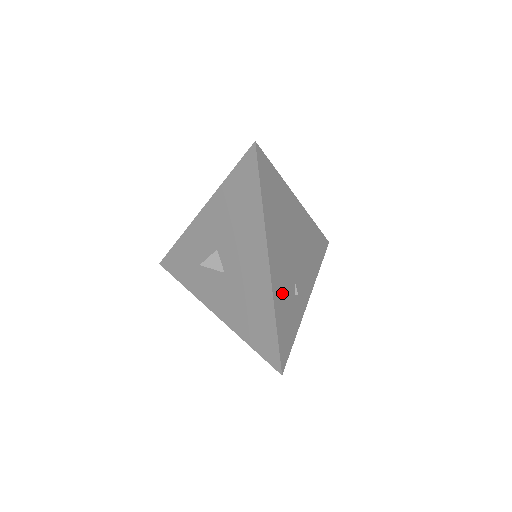
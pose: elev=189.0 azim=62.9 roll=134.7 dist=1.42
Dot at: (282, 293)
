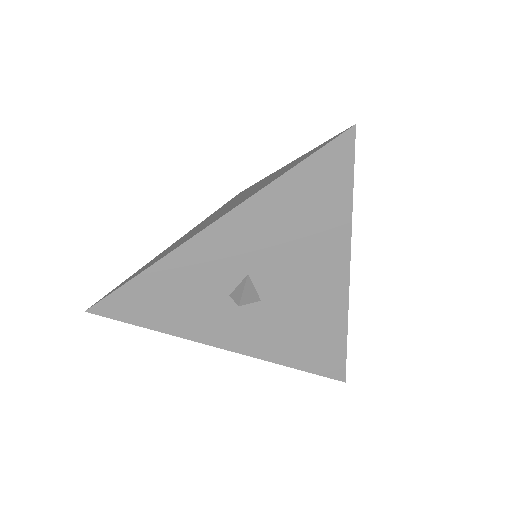
Dot at: occluded
